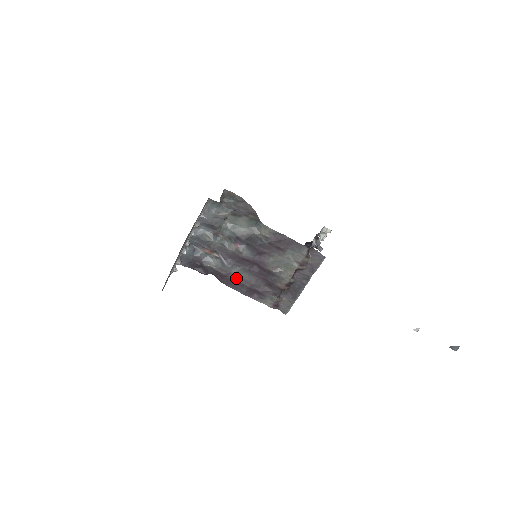
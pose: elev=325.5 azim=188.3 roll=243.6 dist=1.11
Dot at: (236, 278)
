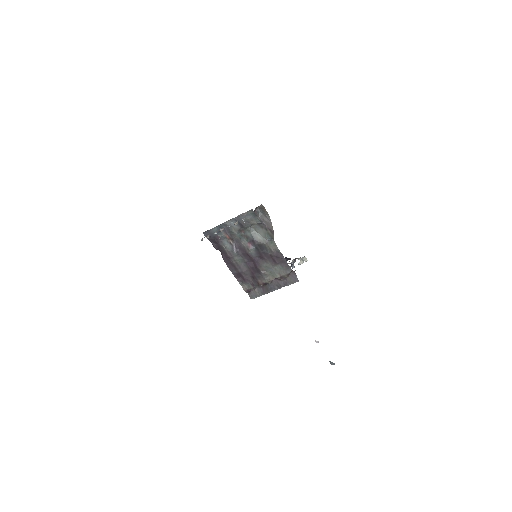
Dot at: (235, 262)
